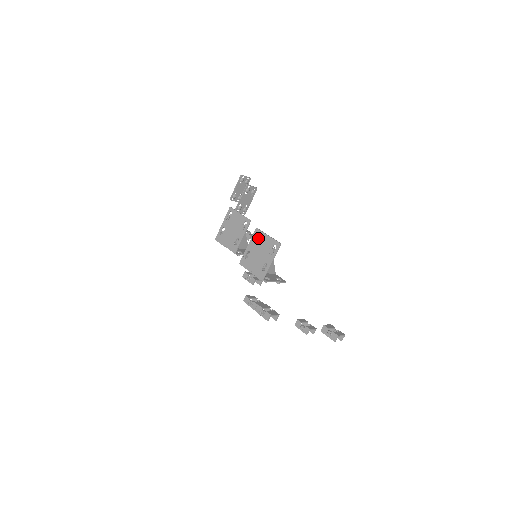
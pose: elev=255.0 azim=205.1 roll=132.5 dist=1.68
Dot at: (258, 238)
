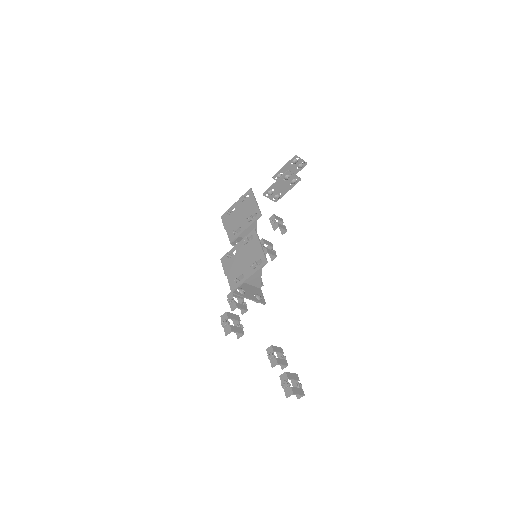
Dot at: (250, 241)
